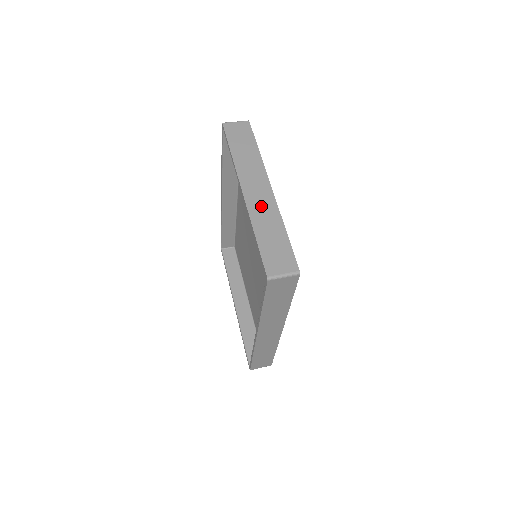
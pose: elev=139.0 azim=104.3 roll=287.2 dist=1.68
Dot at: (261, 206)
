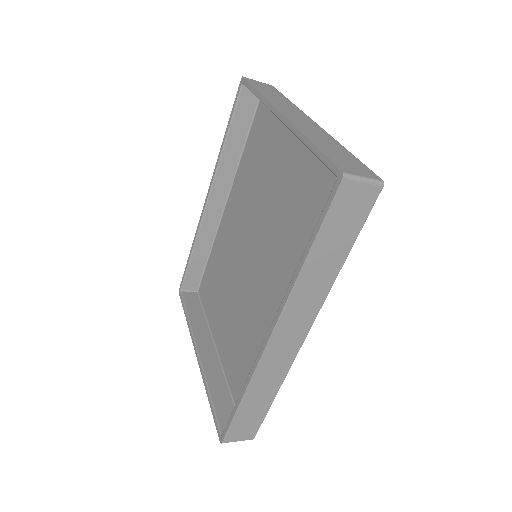
Dot at: (309, 128)
